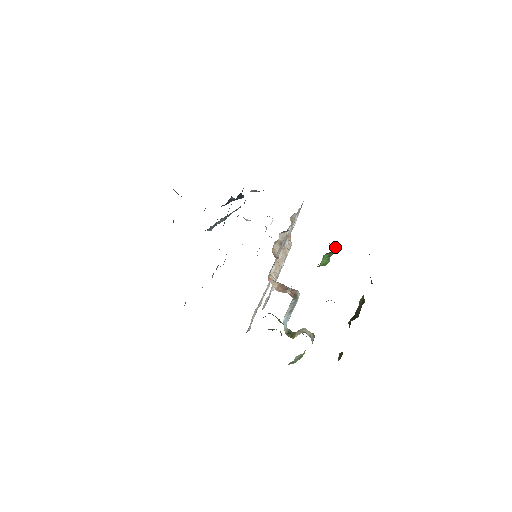
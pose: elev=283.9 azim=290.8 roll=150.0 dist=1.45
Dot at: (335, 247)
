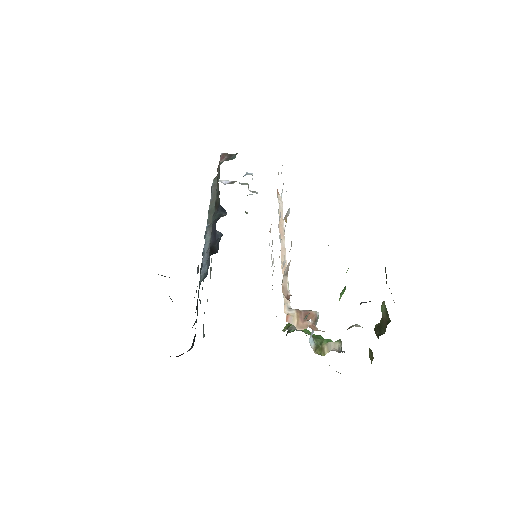
Dot at: occluded
